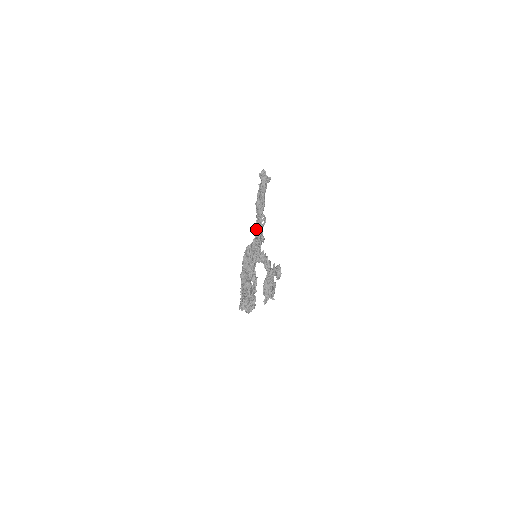
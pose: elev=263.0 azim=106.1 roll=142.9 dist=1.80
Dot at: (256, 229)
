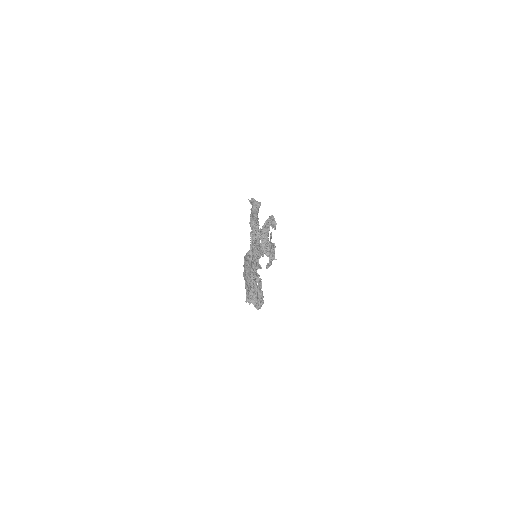
Dot at: occluded
